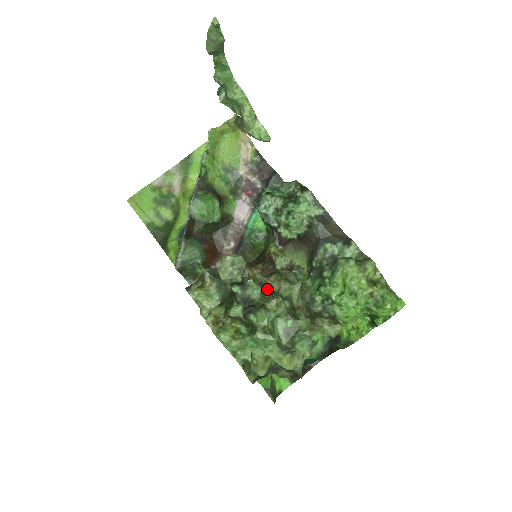
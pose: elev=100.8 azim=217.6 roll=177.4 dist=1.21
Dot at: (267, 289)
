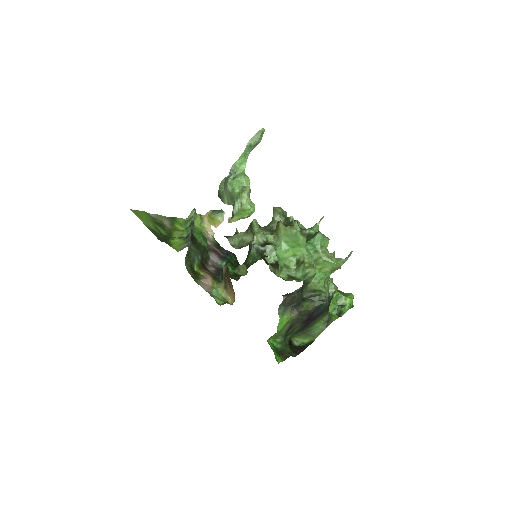
Dot at: occluded
